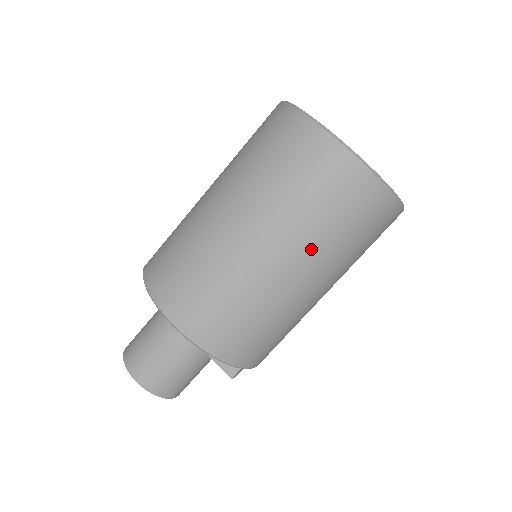
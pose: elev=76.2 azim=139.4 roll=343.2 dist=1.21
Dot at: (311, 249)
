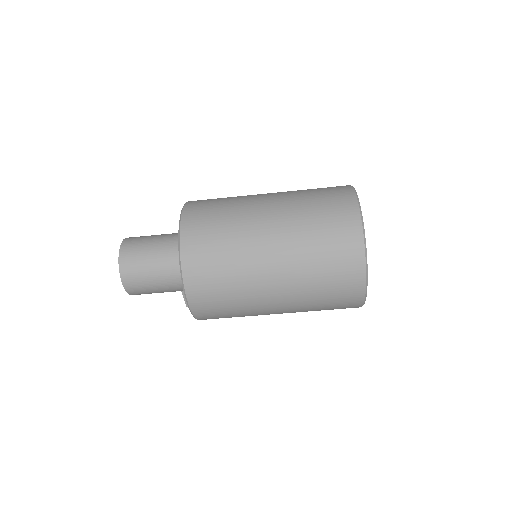
Dot at: (298, 311)
